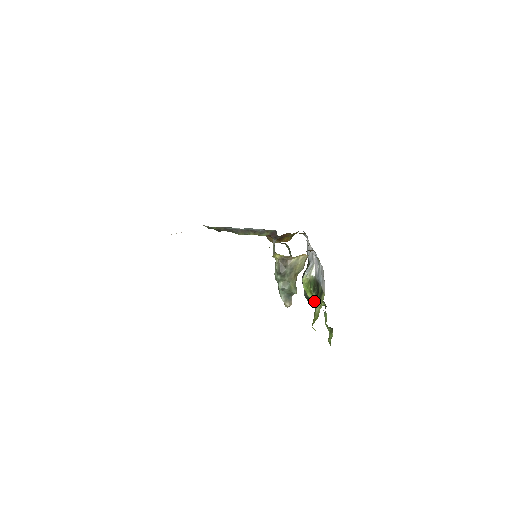
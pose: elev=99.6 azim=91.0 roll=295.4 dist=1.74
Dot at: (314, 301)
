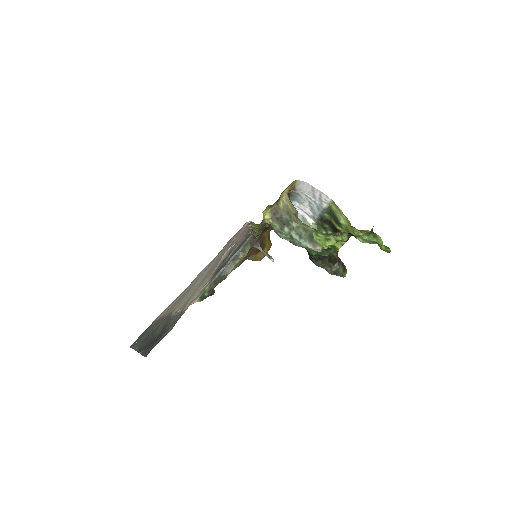
Dot at: (337, 244)
